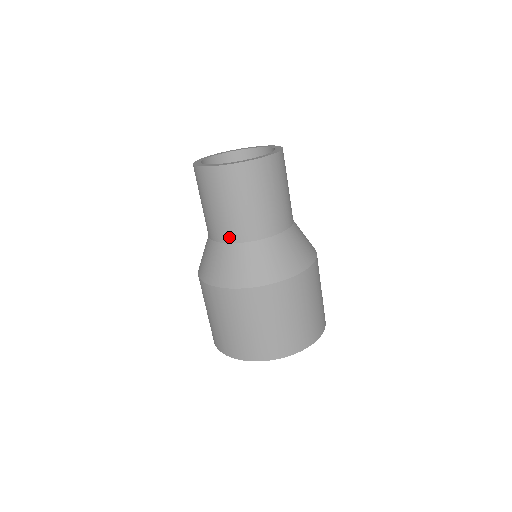
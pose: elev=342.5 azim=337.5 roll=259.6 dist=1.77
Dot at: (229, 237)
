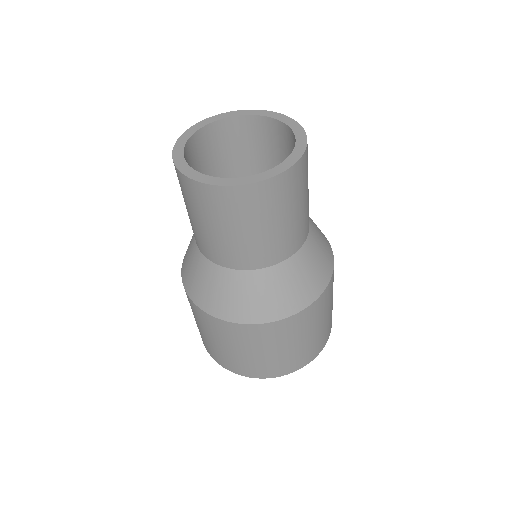
Dot at: occluded
